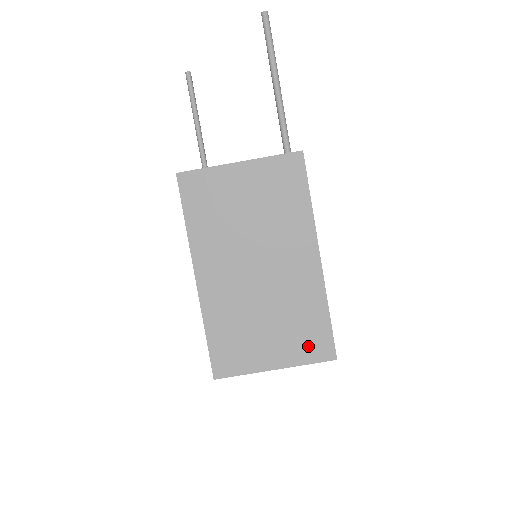
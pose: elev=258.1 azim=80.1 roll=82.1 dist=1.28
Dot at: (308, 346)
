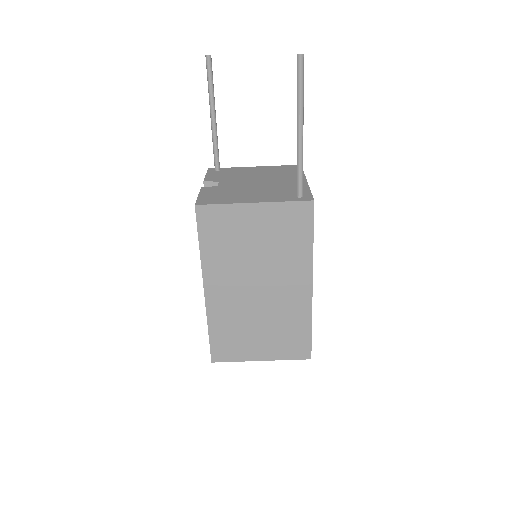
Dot at: (290, 348)
